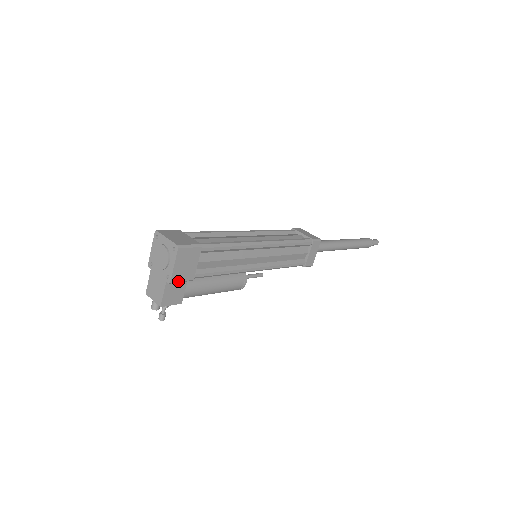
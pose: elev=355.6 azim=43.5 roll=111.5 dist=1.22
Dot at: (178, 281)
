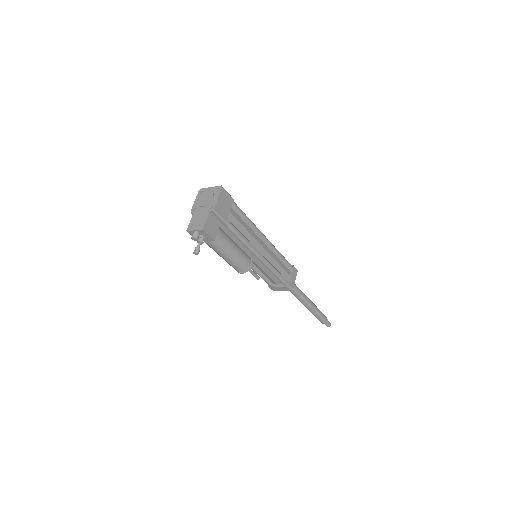
Dot at: (218, 213)
